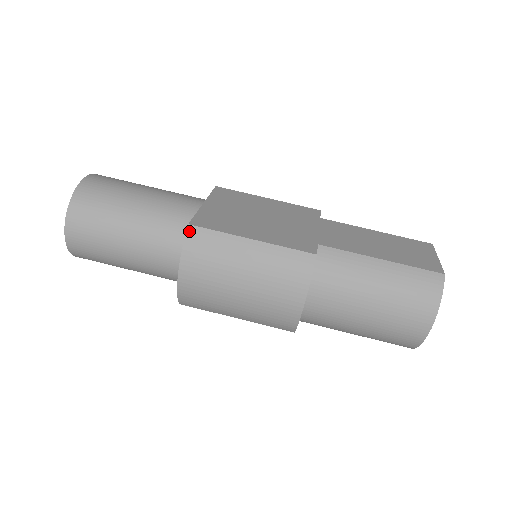
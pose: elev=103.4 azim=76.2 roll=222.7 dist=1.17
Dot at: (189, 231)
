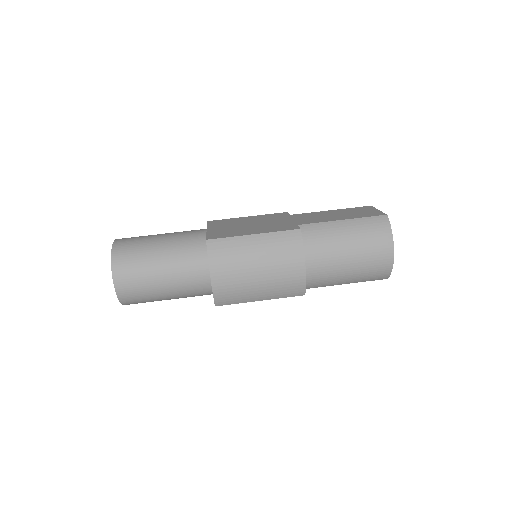
Dot at: (208, 244)
